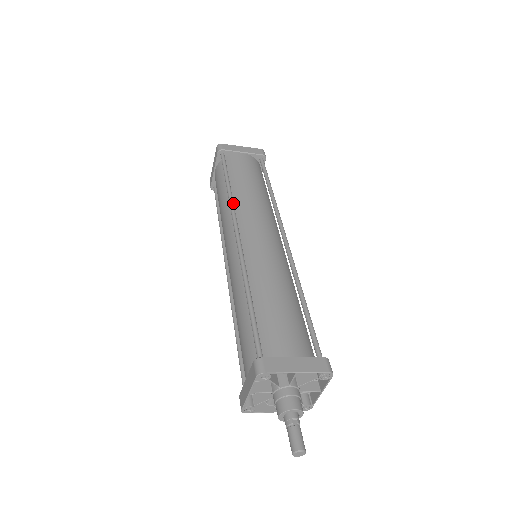
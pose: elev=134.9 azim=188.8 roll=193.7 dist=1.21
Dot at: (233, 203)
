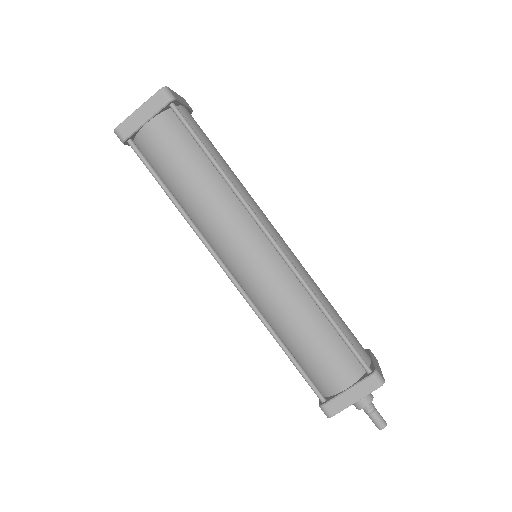
Dot at: (196, 230)
